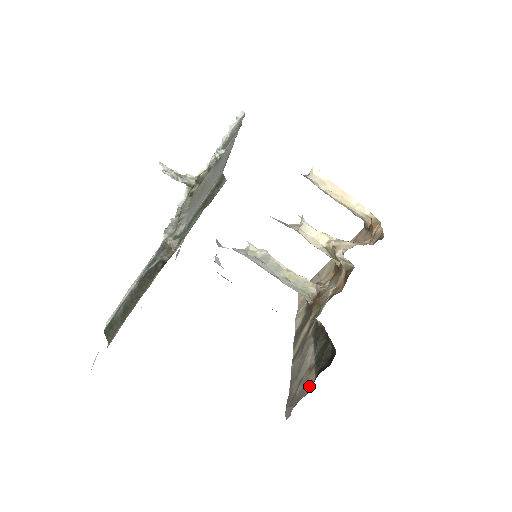
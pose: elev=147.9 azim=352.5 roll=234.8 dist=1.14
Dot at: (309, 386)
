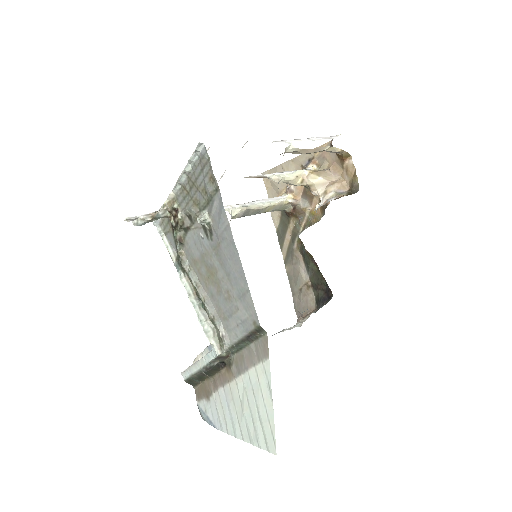
Dot at: (312, 303)
